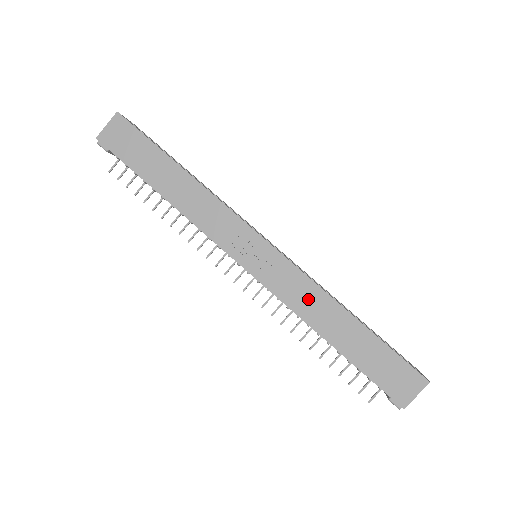
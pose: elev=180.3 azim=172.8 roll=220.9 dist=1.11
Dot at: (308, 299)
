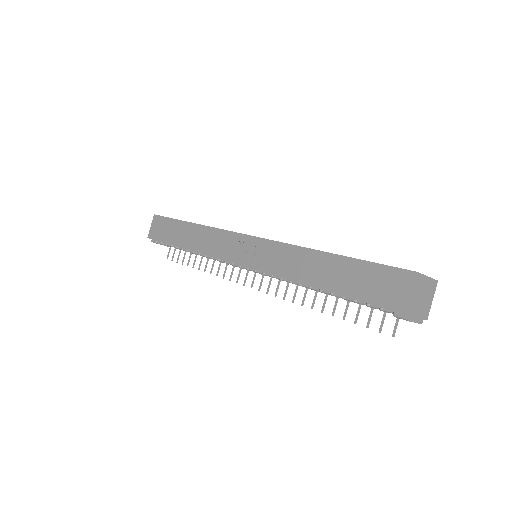
Dot at: (287, 260)
